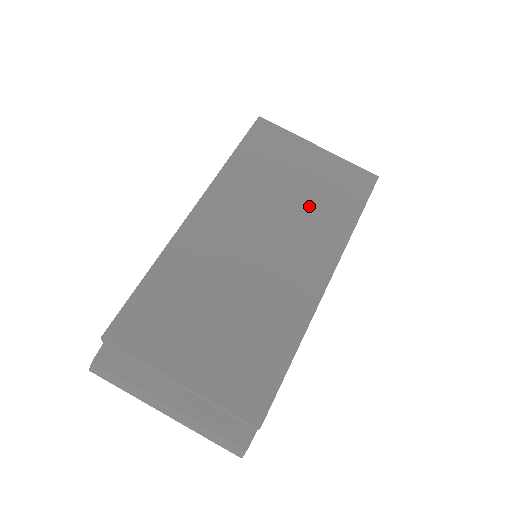
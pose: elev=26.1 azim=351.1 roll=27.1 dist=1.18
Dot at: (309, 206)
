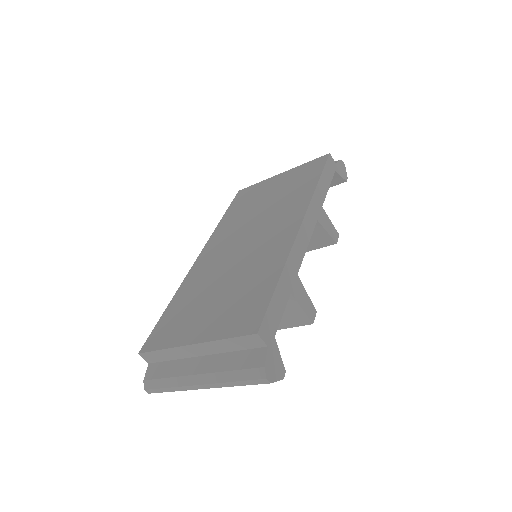
Dot at: (279, 201)
